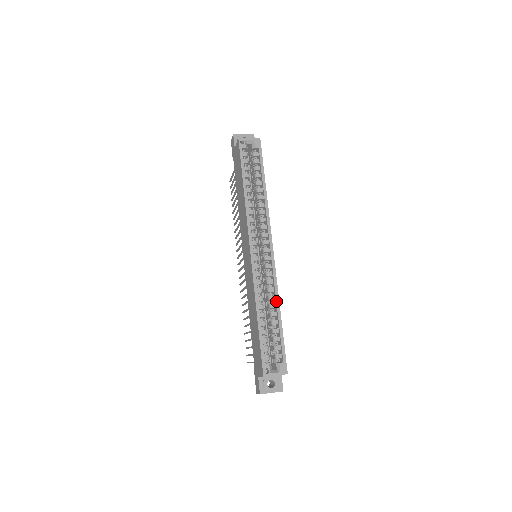
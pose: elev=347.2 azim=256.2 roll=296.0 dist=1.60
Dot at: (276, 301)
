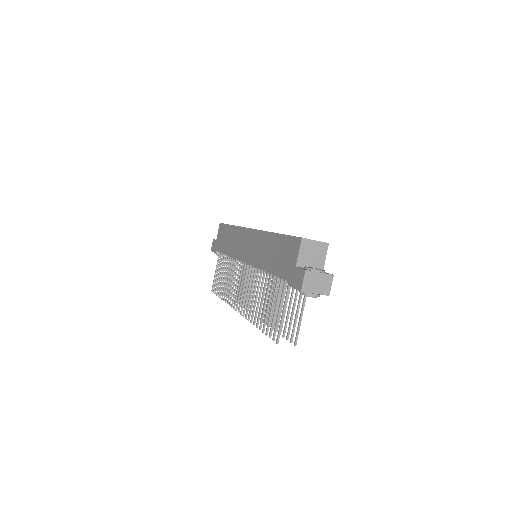
Dot at: occluded
